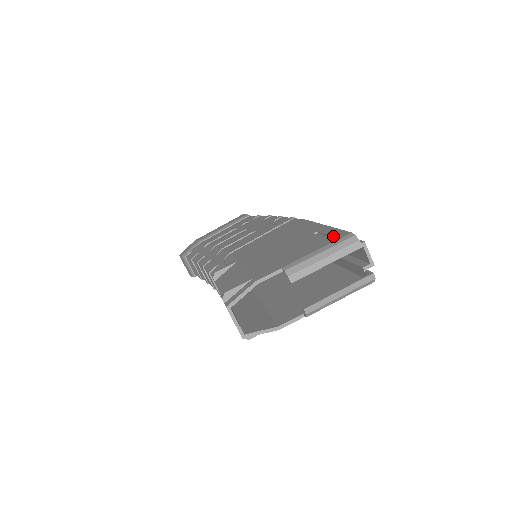
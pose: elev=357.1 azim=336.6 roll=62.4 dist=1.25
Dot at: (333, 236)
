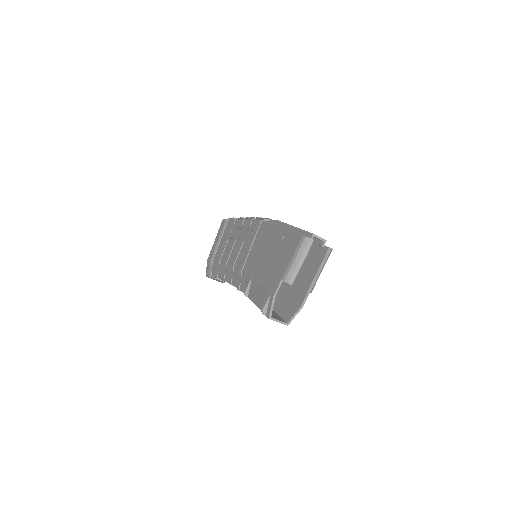
Dot at: (295, 241)
